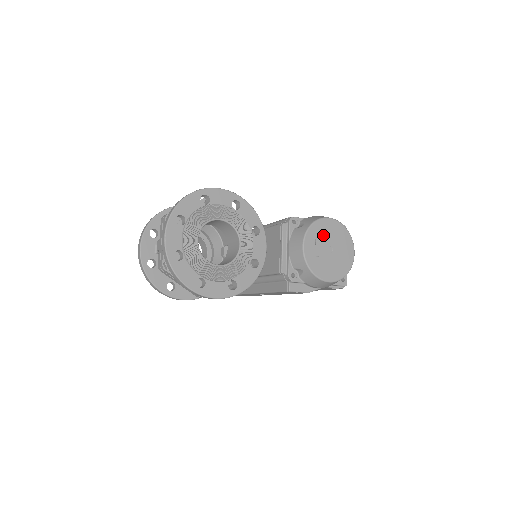
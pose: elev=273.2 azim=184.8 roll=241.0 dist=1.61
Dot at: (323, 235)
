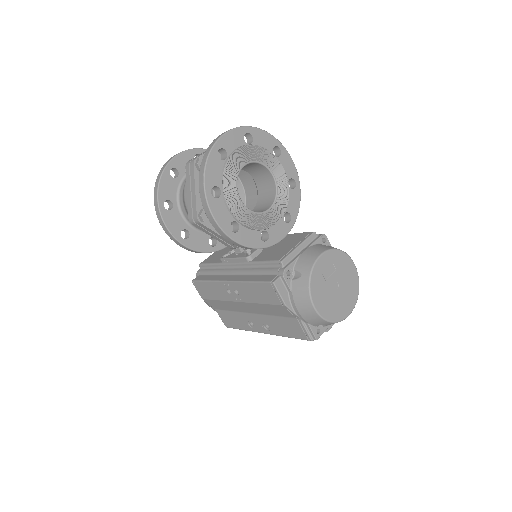
Dot at: (341, 268)
